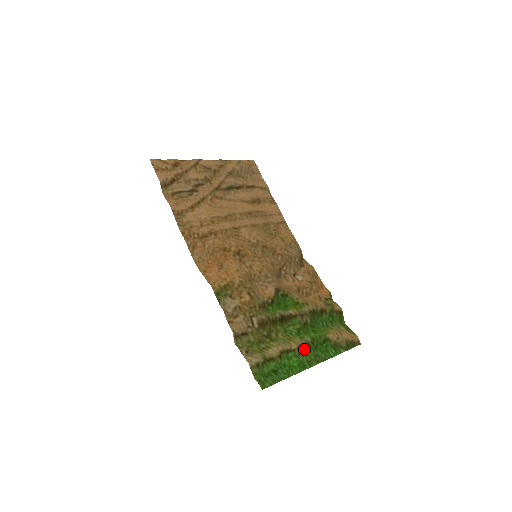
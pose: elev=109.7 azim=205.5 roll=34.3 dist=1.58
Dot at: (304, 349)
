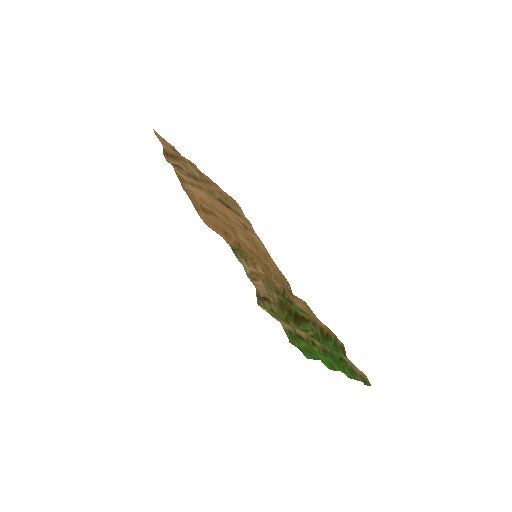
Dot at: (326, 354)
